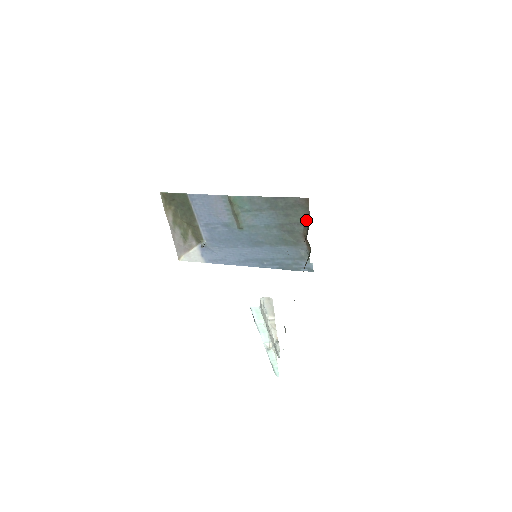
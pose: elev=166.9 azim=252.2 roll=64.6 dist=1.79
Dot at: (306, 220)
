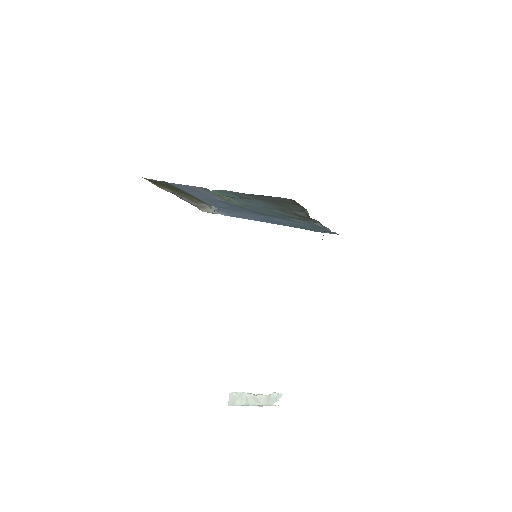
Dot at: (304, 210)
